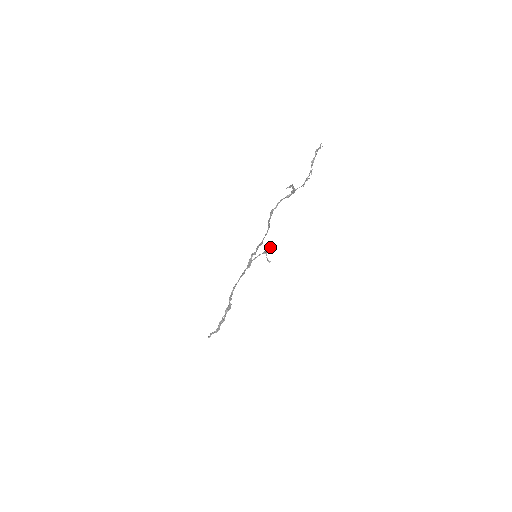
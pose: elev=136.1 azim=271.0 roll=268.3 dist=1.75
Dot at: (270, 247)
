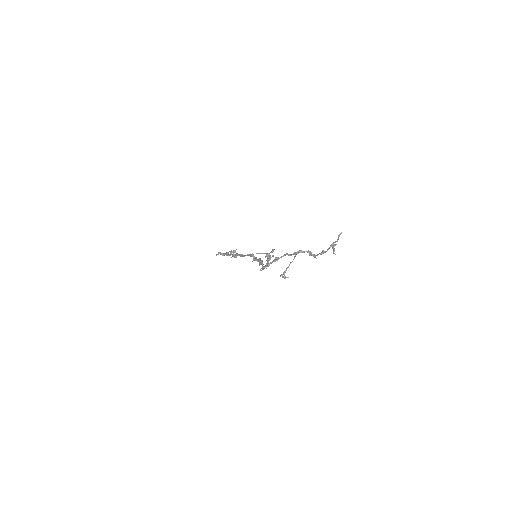
Dot at: occluded
